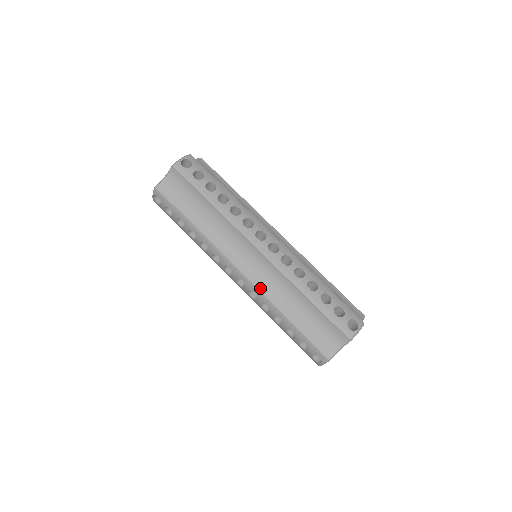
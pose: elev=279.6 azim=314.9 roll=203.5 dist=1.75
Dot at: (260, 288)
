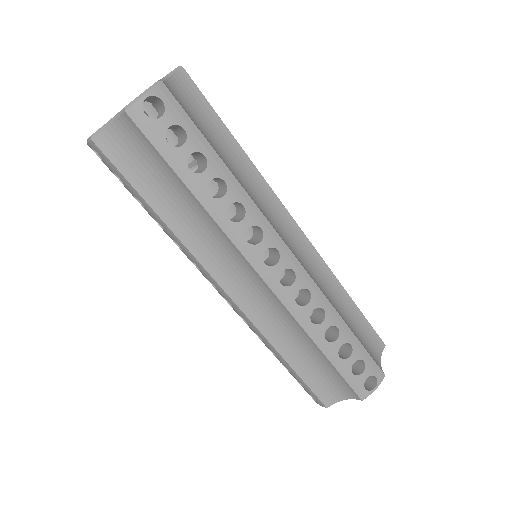
Dot at: (255, 321)
